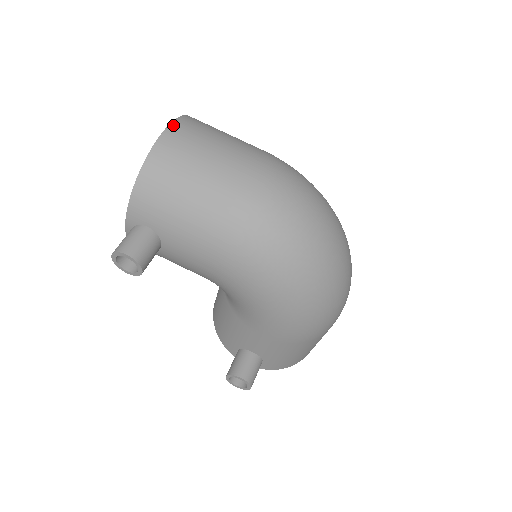
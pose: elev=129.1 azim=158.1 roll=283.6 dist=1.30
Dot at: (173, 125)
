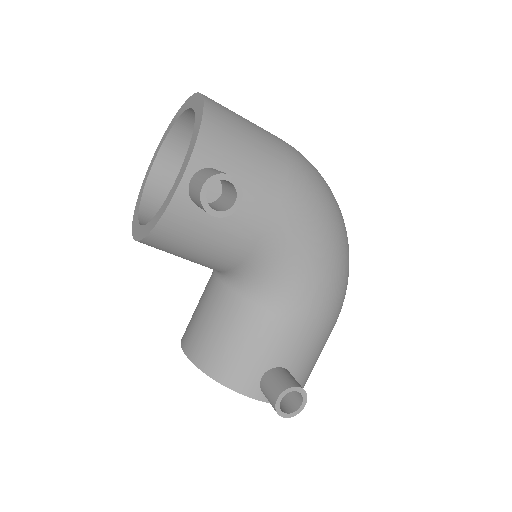
Dot at: occluded
